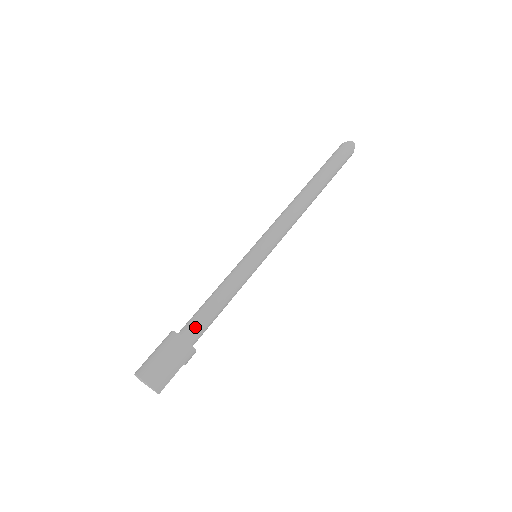
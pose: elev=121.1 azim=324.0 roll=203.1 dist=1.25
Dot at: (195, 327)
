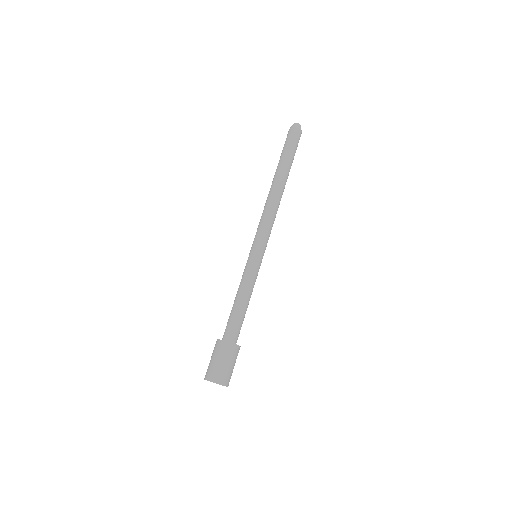
Dot at: (235, 331)
